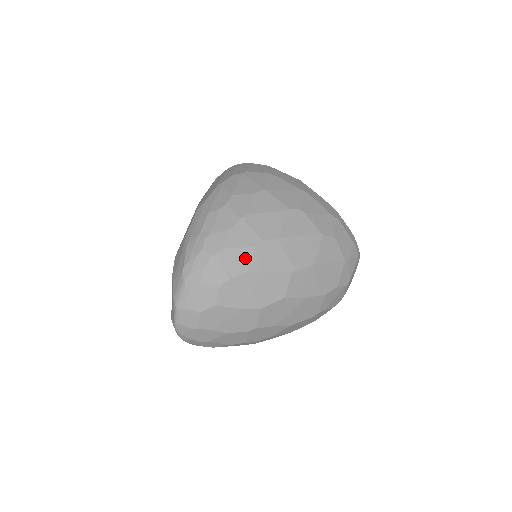
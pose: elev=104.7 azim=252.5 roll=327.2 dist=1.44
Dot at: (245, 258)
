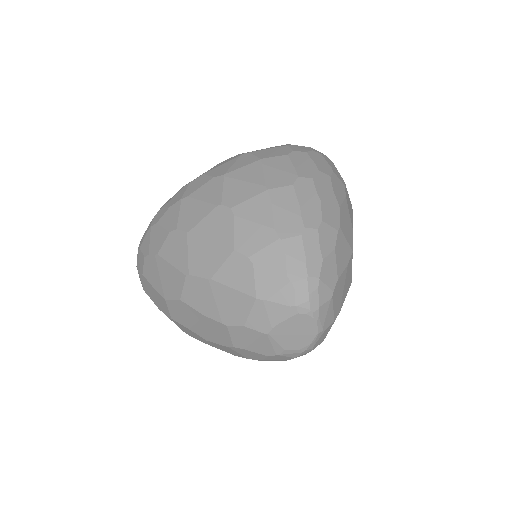
Dot at: (161, 240)
